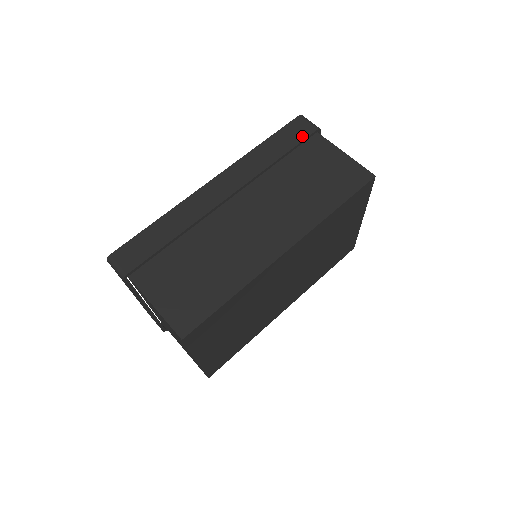
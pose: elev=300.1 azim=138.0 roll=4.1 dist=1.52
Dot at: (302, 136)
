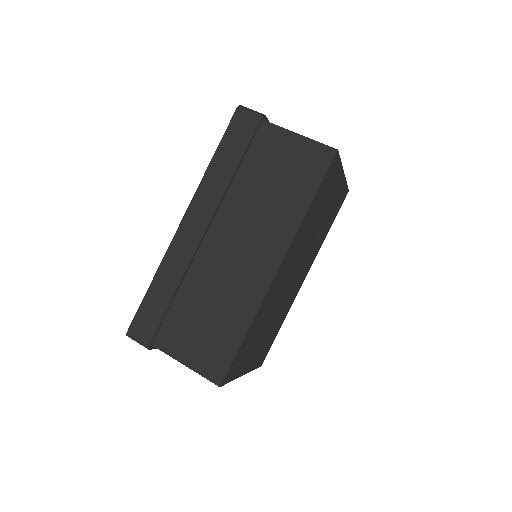
Dot at: (248, 133)
